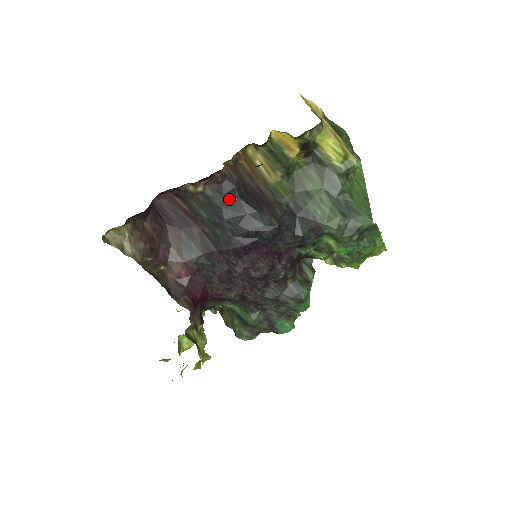
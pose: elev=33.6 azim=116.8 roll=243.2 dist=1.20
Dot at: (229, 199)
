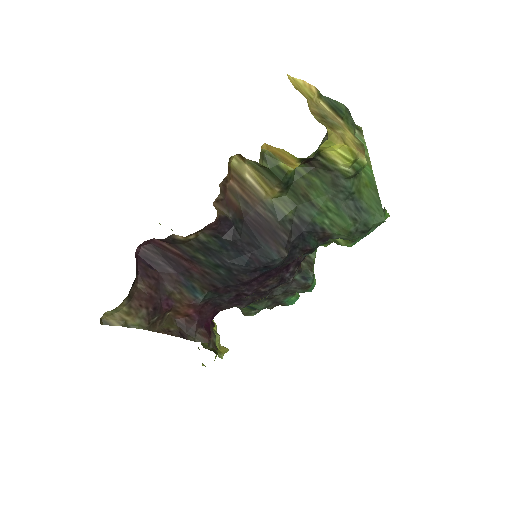
Dot at: (229, 242)
